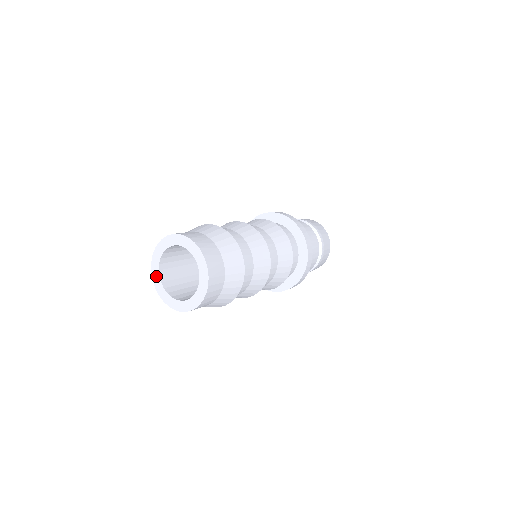
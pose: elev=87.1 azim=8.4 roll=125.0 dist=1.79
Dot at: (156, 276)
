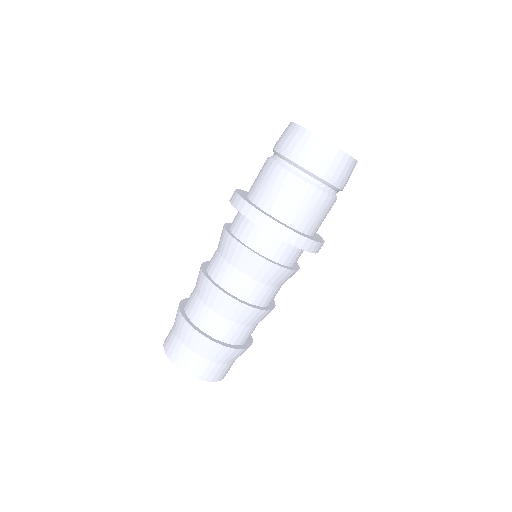
Dot at: occluded
